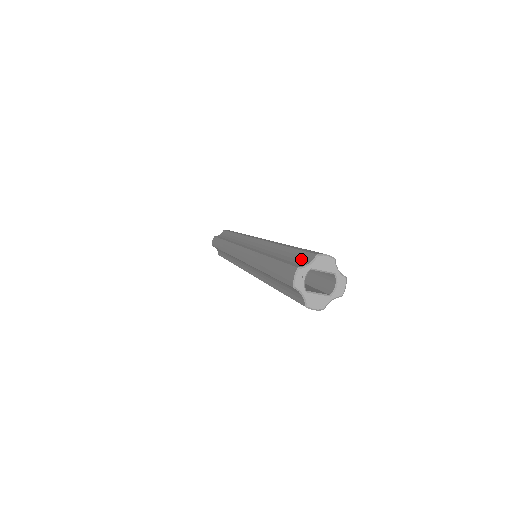
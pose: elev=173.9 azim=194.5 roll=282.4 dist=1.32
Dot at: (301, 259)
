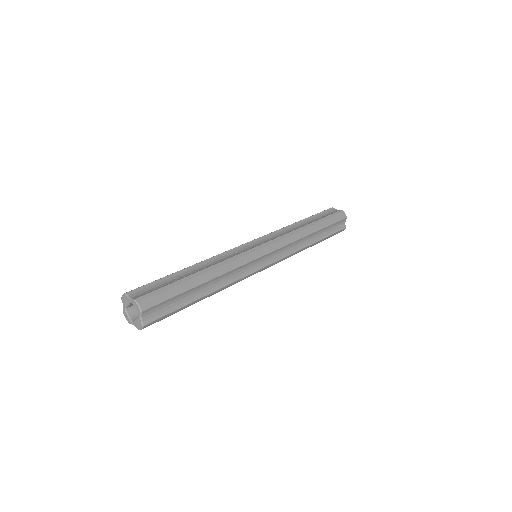
Dot at: occluded
